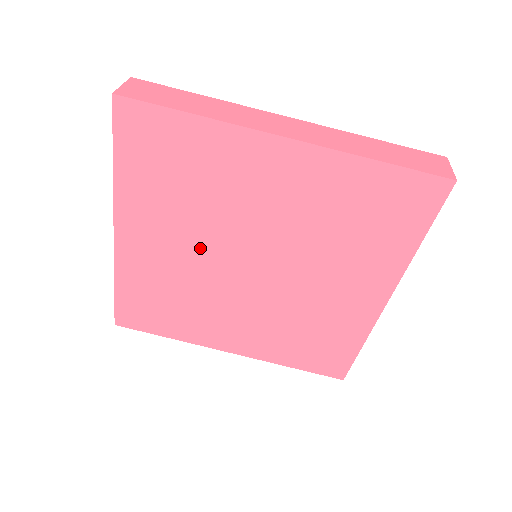
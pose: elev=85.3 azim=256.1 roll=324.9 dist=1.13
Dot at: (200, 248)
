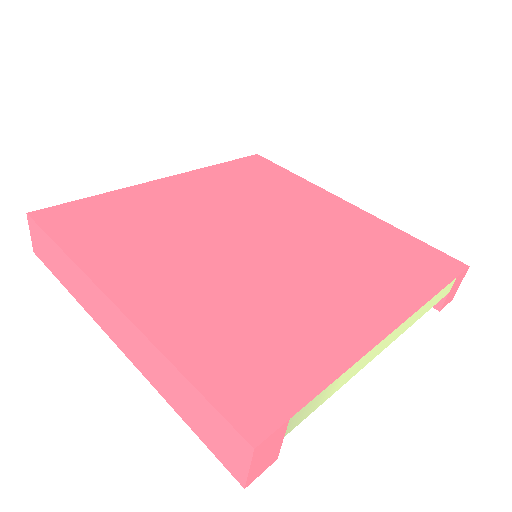
Dot at: (223, 212)
